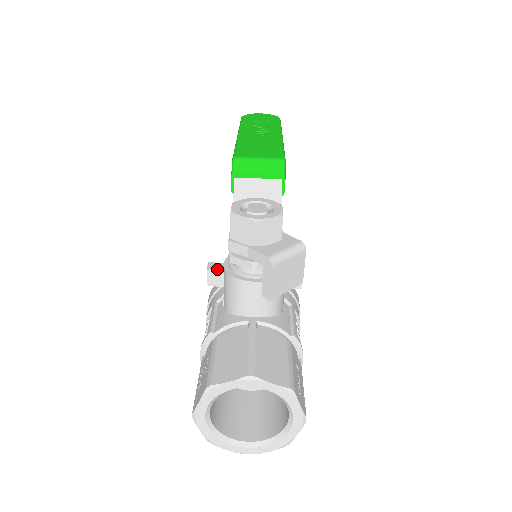
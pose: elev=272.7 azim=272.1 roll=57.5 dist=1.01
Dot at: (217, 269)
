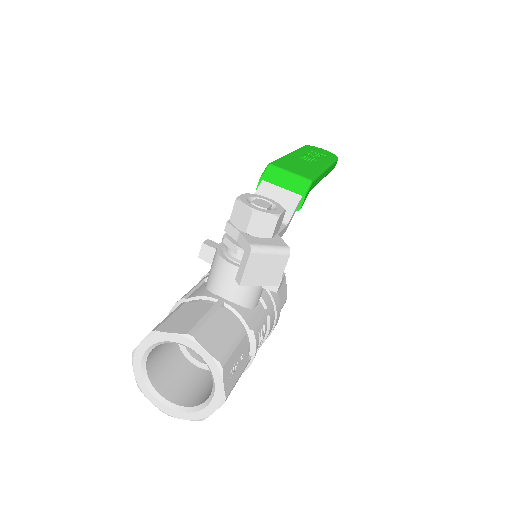
Dot at: (211, 246)
